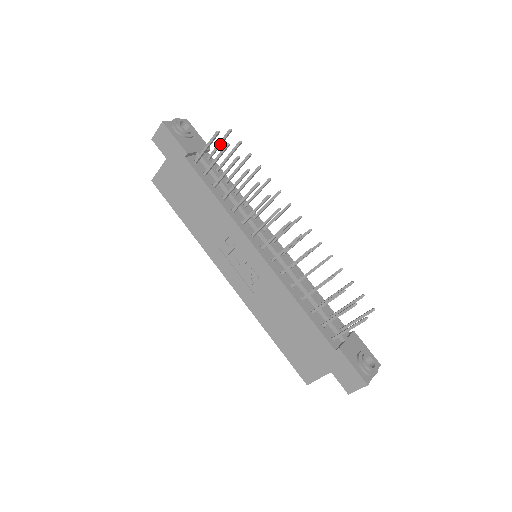
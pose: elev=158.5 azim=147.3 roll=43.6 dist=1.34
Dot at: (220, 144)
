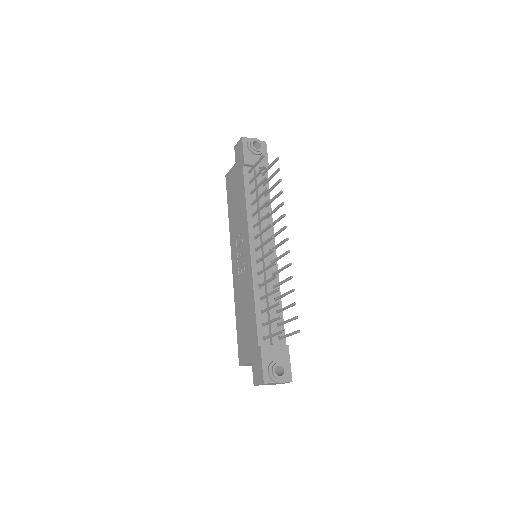
Dot at: (270, 166)
